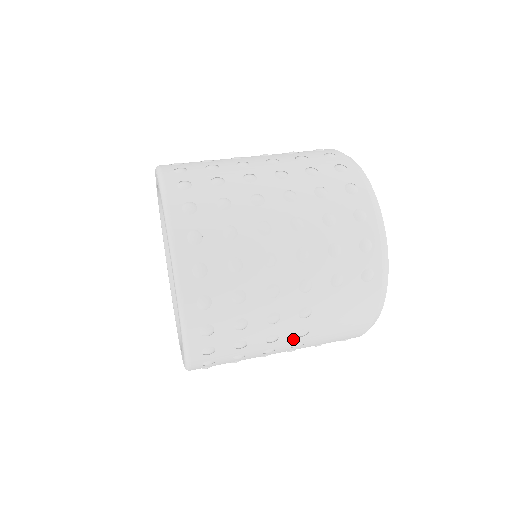
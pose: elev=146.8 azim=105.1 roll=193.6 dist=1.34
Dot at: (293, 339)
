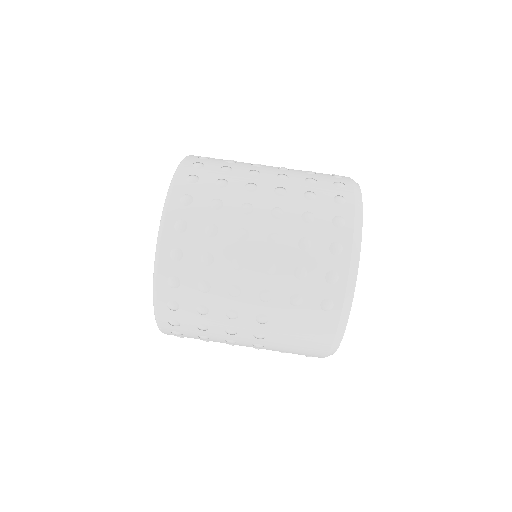
Dot at: (251, 338)
